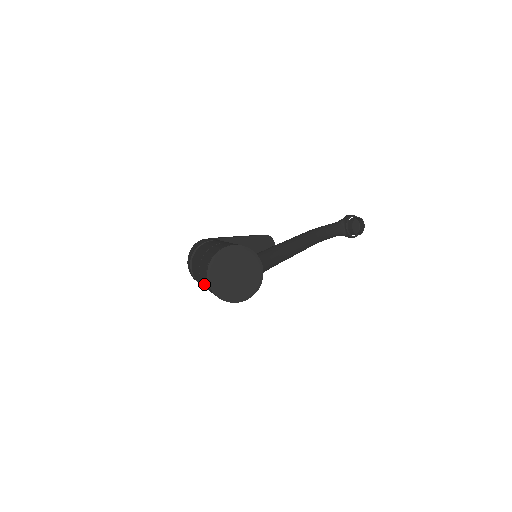
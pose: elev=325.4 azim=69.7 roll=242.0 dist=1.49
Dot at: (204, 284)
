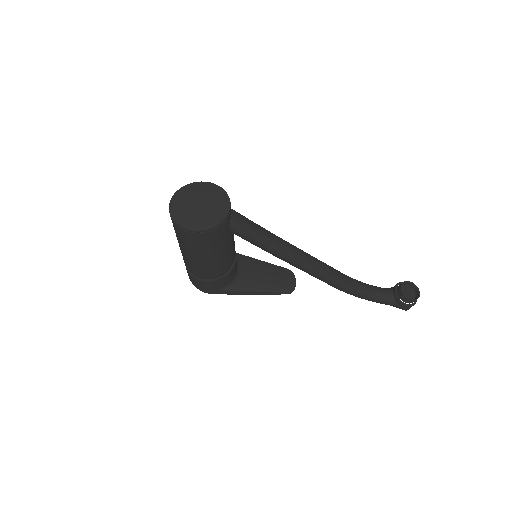
Dot at: occluded
